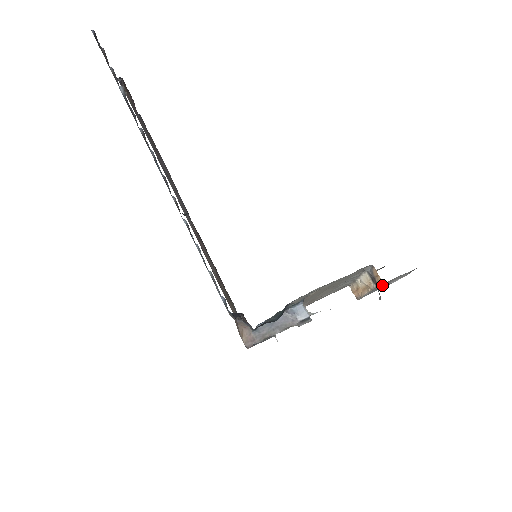
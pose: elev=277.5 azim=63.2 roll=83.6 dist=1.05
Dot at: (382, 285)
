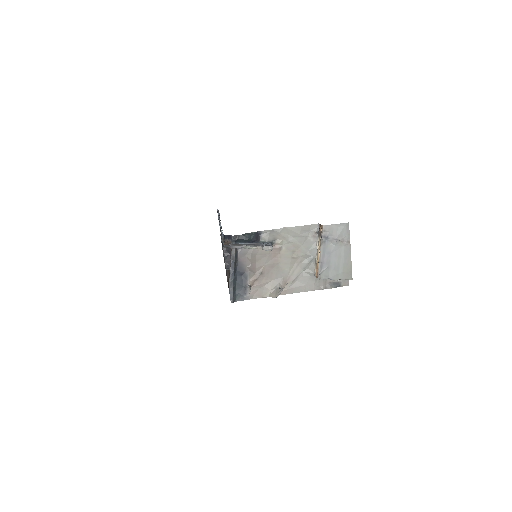
Dot at: (326, 238)
